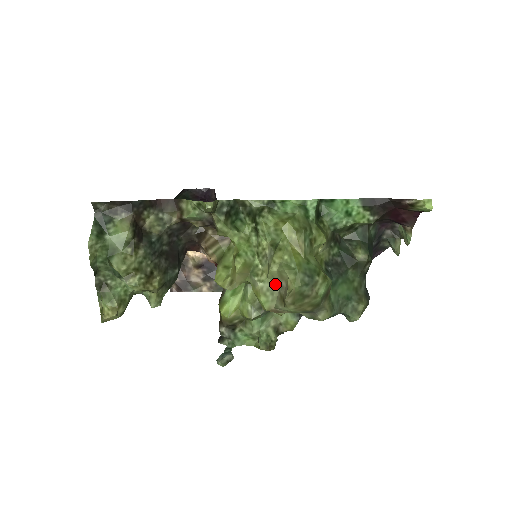
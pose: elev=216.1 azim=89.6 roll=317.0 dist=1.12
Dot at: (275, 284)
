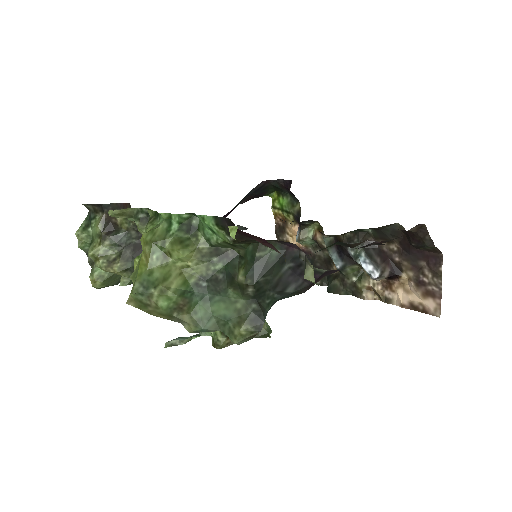
Dot at: occluded
